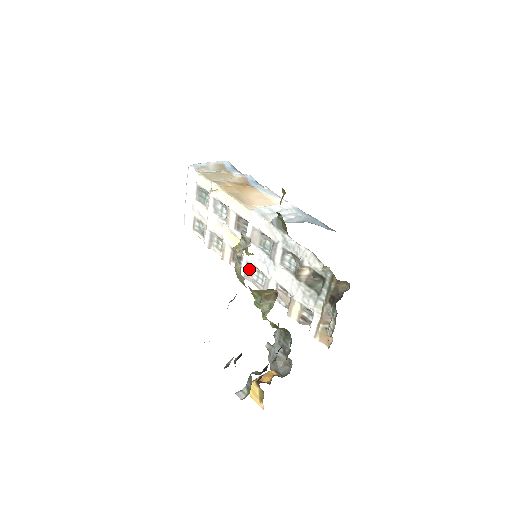
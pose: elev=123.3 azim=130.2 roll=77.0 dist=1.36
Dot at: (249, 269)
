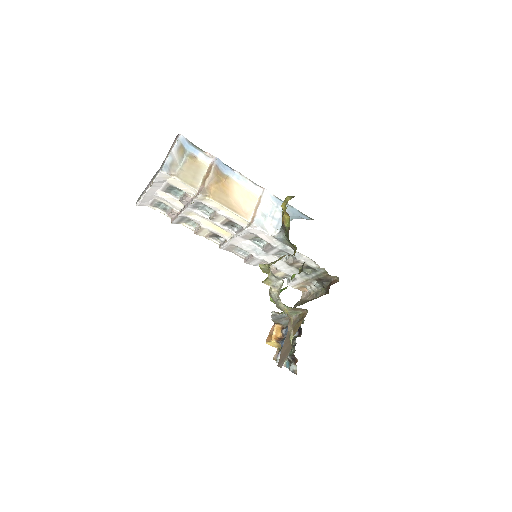
Dot at: (232, 247)
